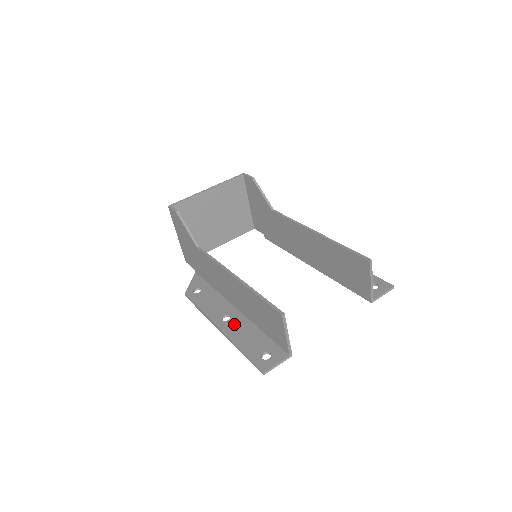
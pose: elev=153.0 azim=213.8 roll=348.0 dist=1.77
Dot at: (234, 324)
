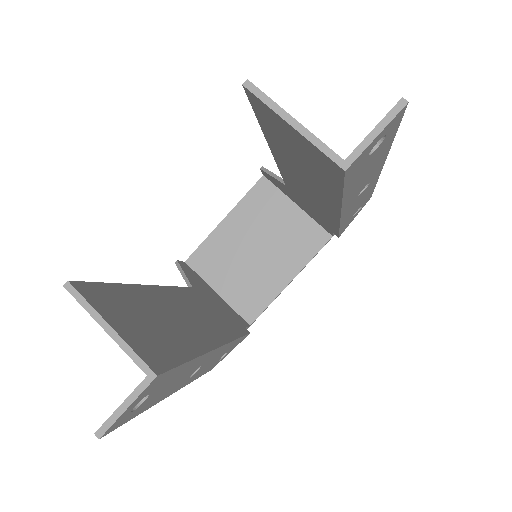
Dot at: occluded
